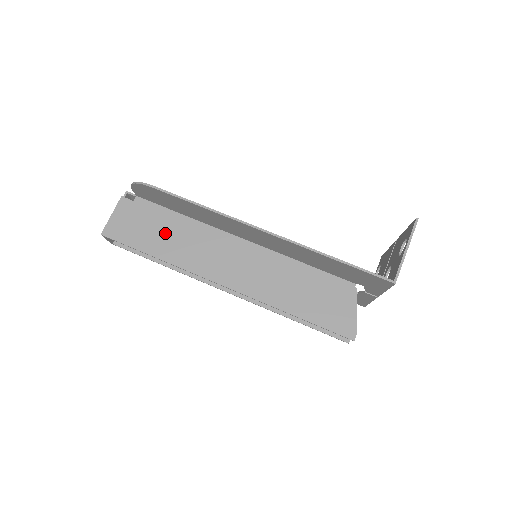
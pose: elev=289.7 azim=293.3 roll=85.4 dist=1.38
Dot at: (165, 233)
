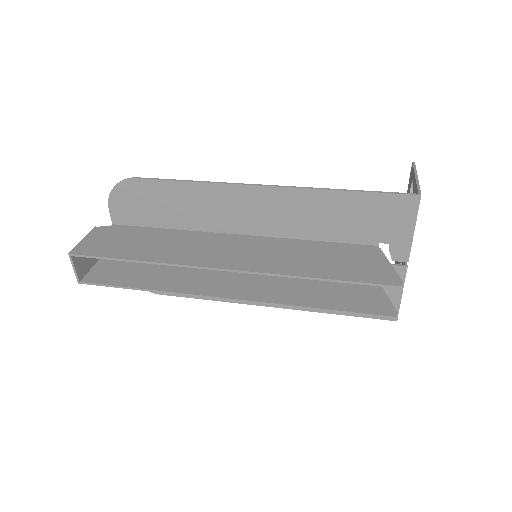
Dot at: (147, 243)
